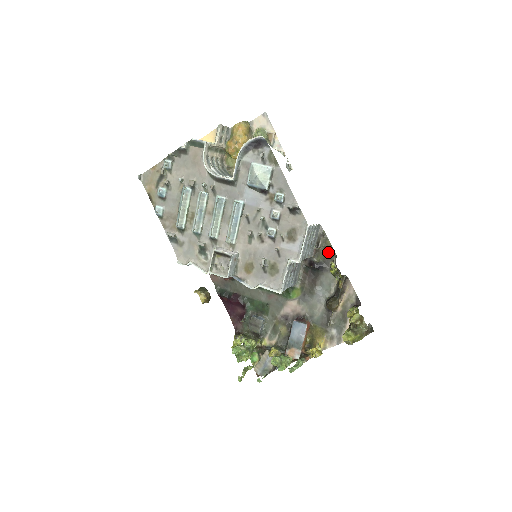
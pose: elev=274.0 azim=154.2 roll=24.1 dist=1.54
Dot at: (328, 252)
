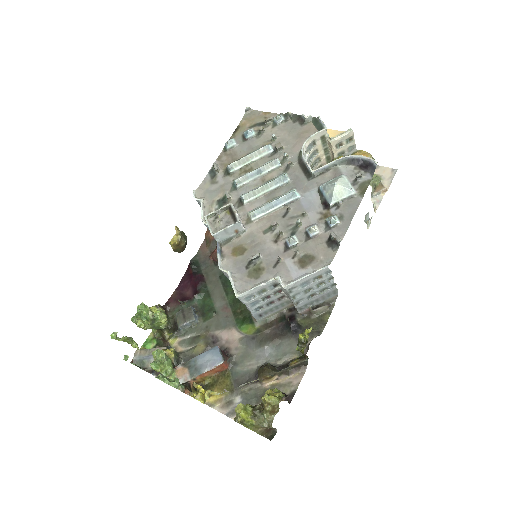
Dot at: (317, 325)
